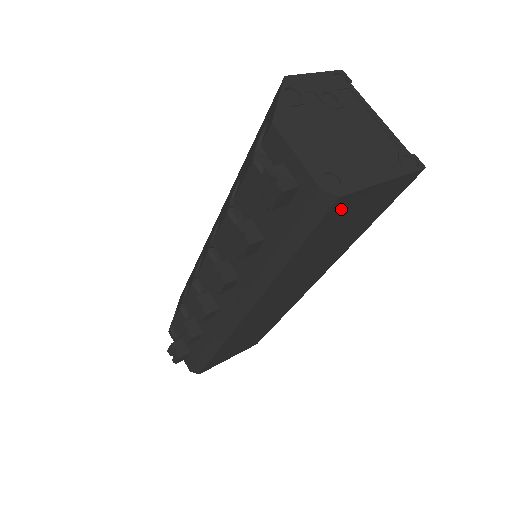
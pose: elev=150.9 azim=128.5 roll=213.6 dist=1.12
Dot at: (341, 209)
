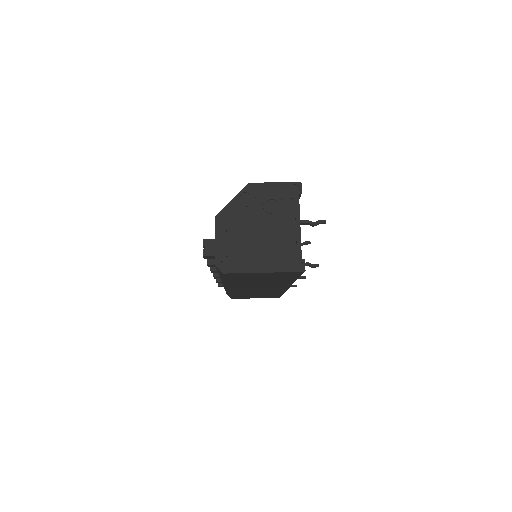
Dot at: (237, 275)
